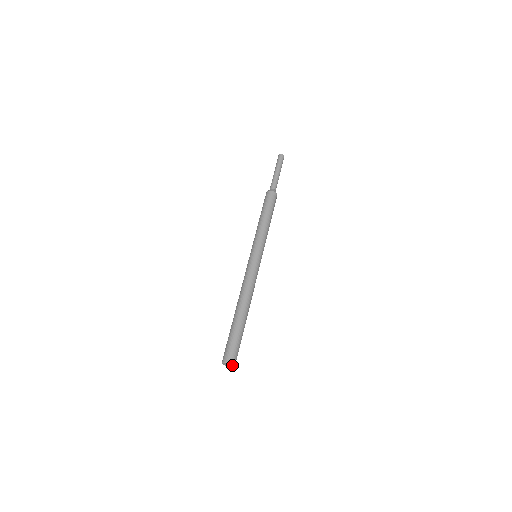
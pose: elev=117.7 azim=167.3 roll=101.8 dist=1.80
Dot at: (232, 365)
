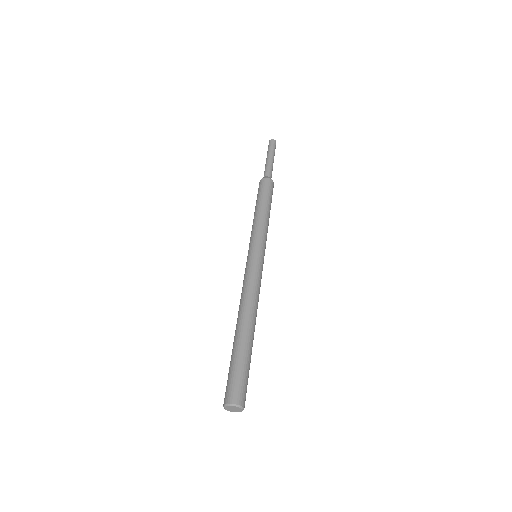
Dot at: (242, 410)
